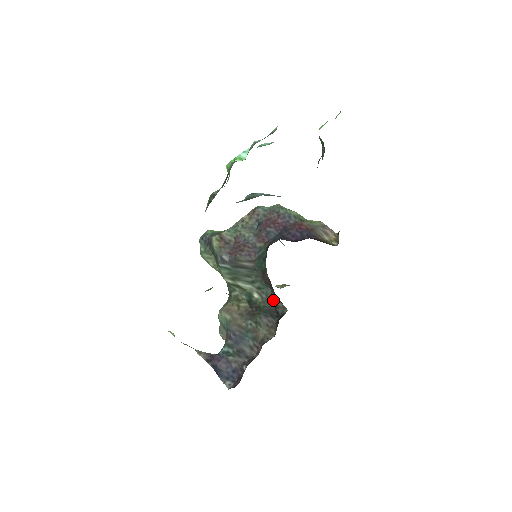
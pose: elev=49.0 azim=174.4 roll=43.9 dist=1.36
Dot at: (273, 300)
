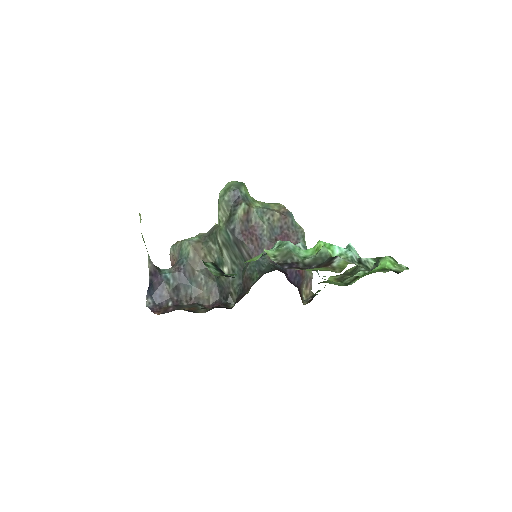
Dot at: (234, 289)
